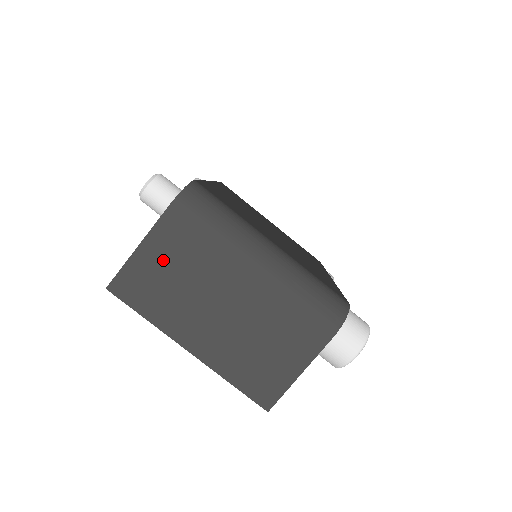
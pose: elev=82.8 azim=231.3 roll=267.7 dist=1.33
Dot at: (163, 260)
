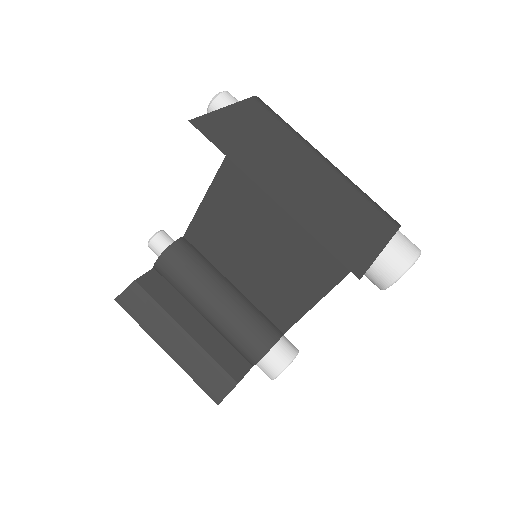
Dot at: (247, 124)
